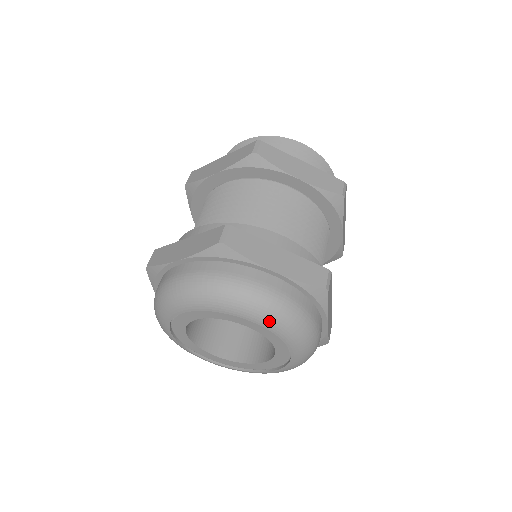
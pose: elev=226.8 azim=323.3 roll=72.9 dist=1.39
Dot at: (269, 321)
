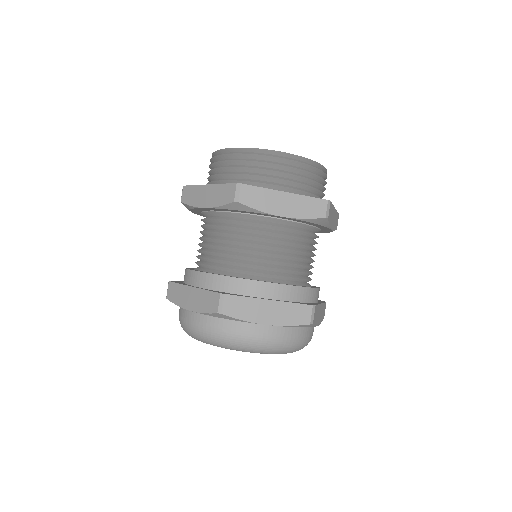
Dot at: occluded
